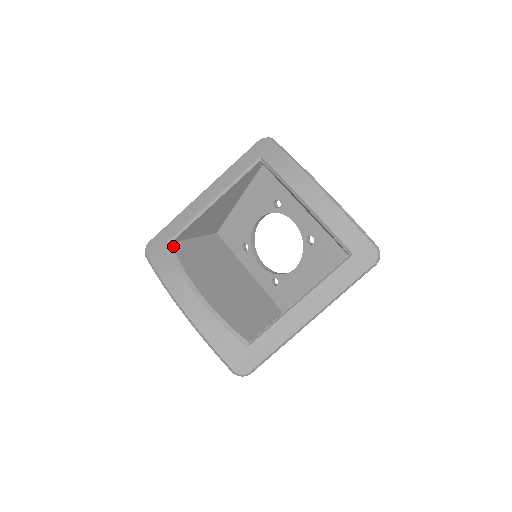
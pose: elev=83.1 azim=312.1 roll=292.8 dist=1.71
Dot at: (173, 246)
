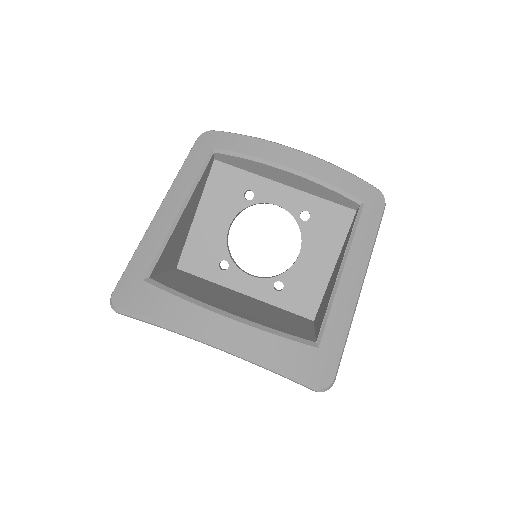
Dot at: (154, 280)
